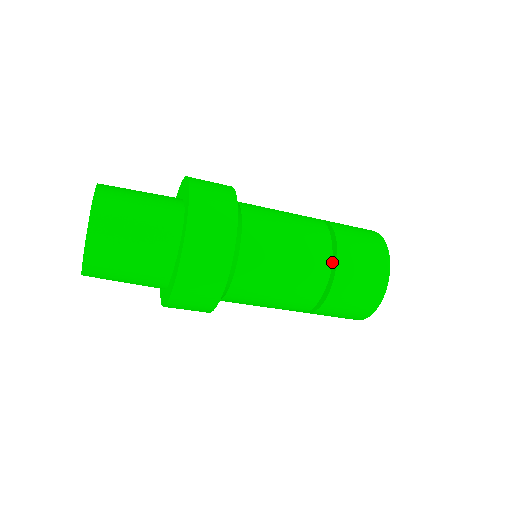
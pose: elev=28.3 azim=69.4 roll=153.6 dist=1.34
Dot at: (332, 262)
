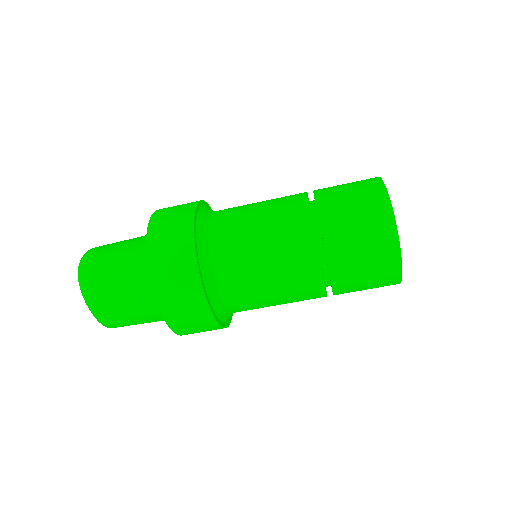
Dot at: (322, 239)
